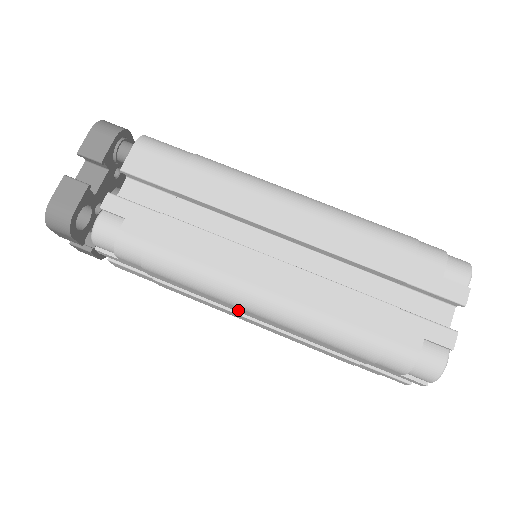
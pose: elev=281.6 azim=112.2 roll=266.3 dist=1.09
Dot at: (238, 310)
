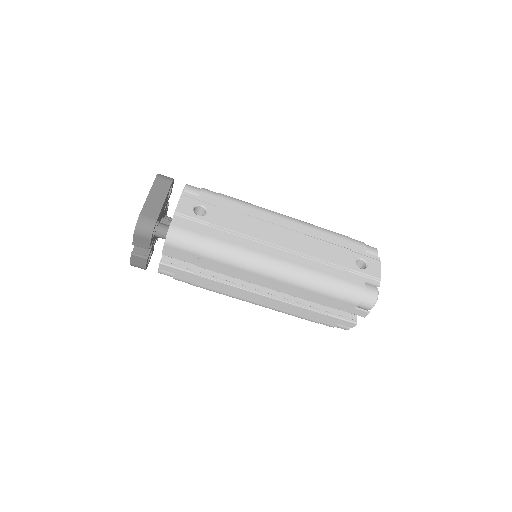
Dot at: occluded
